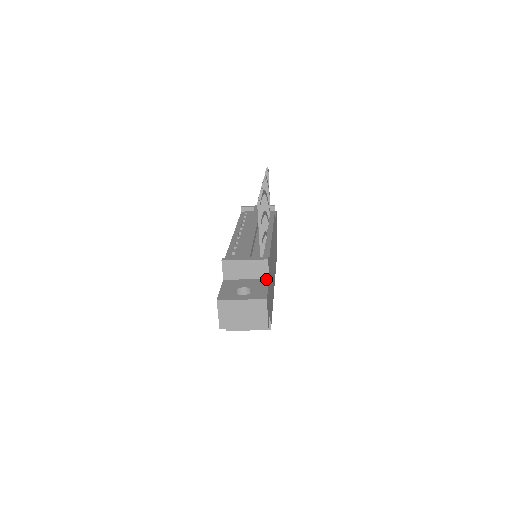
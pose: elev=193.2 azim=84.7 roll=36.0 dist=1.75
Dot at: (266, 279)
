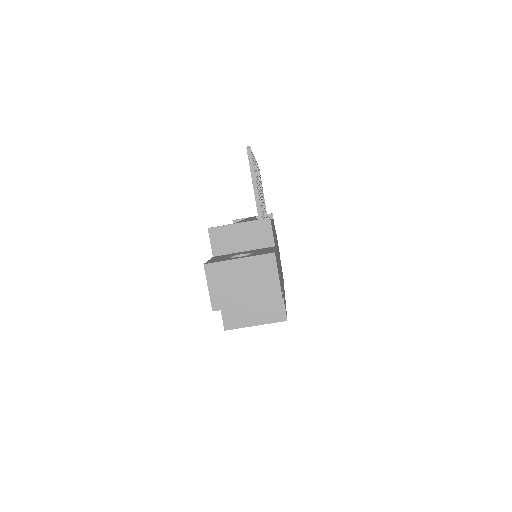
Dot at: (271, 246)
